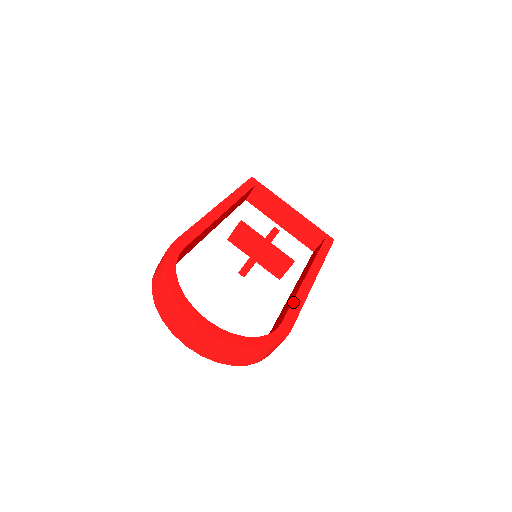
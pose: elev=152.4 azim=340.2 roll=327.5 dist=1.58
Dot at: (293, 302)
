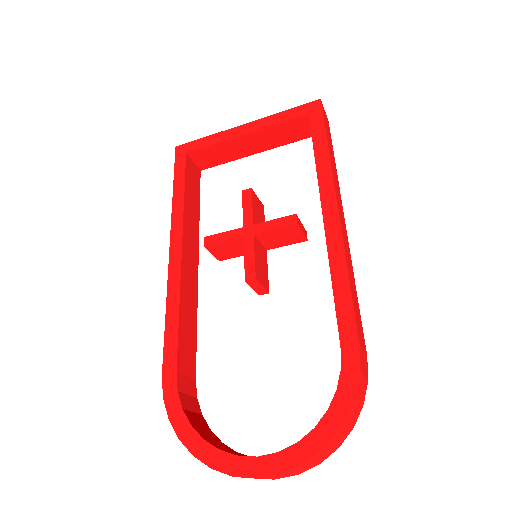
Dot at: (334, 290)
